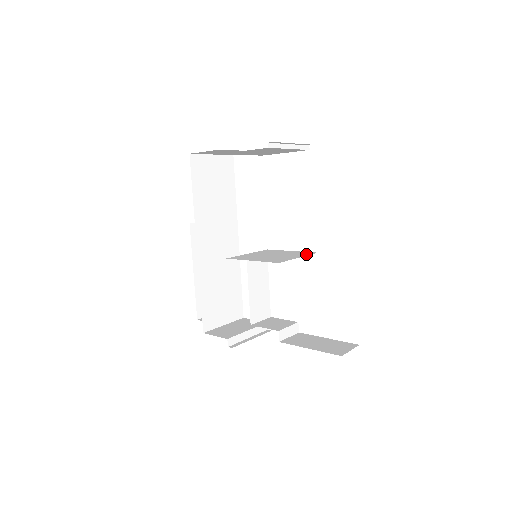
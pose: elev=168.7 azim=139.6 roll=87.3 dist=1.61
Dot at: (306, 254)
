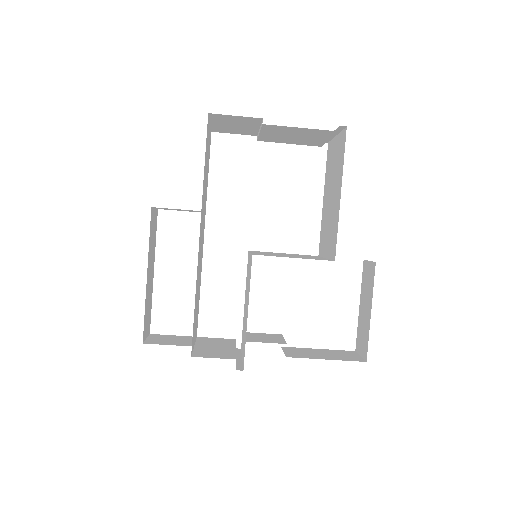
Dot at: (317, 256)
